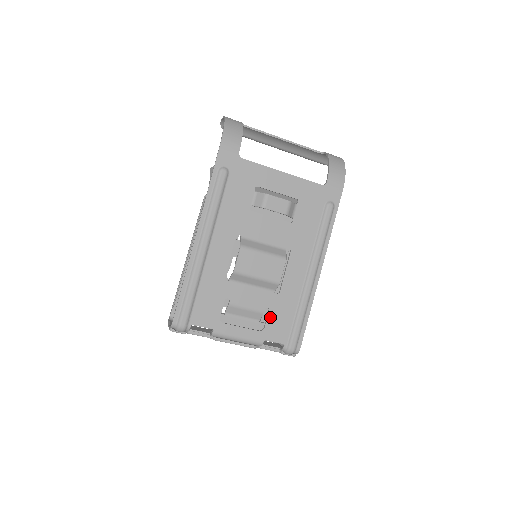
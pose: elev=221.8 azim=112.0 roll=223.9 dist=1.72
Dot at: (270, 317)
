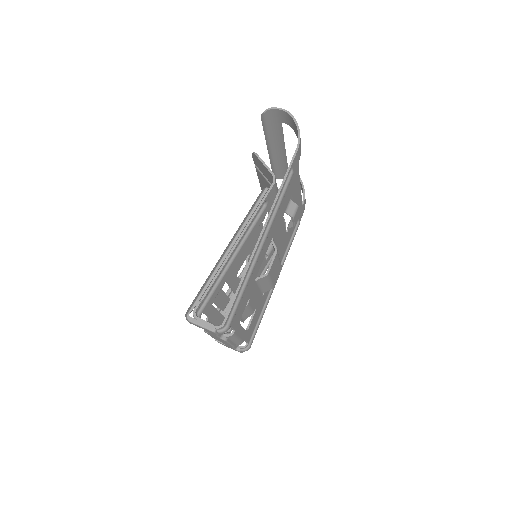
Dot at: (253, 318)
